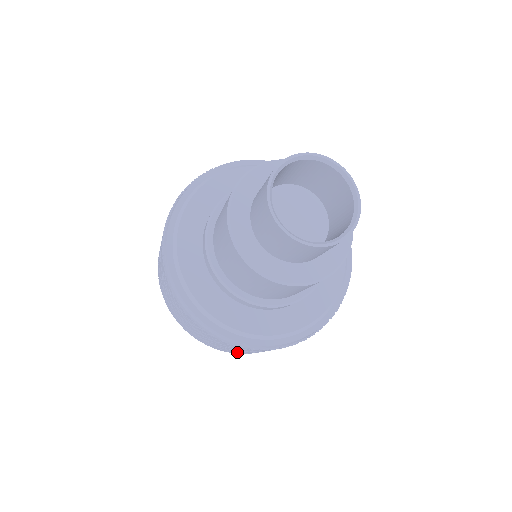
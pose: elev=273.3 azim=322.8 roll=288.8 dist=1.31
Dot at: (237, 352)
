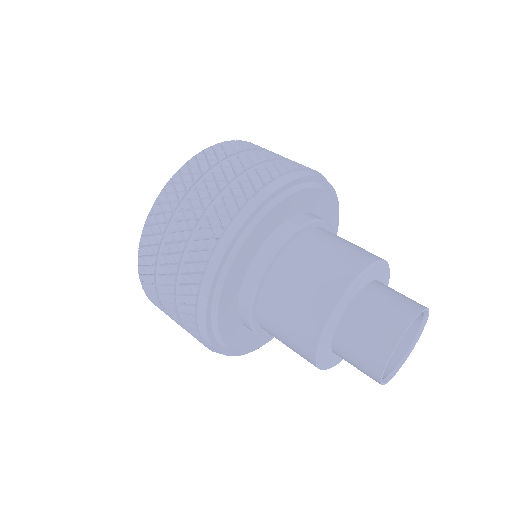
Dot at: occluded
